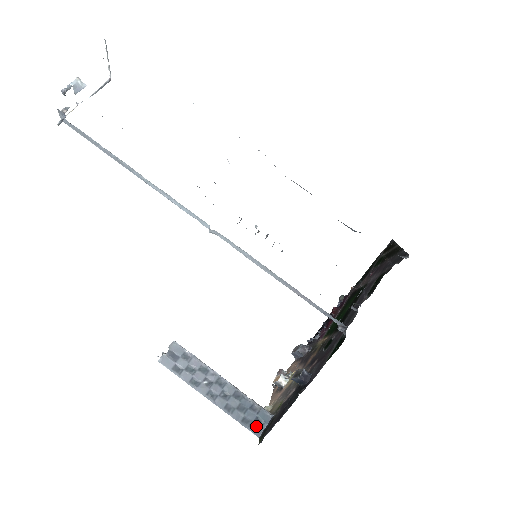
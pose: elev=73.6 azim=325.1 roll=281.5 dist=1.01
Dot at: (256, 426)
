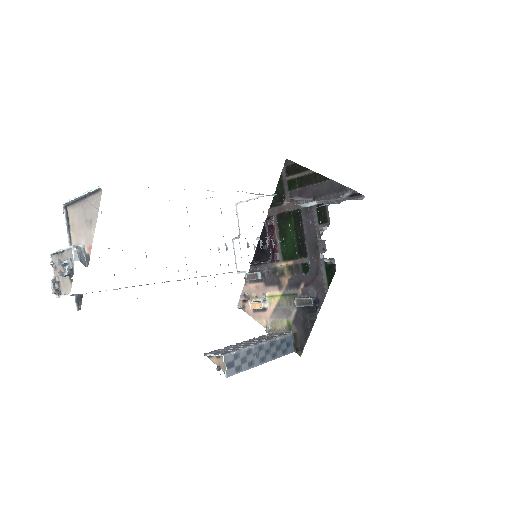
Dot at: (289, 348)
